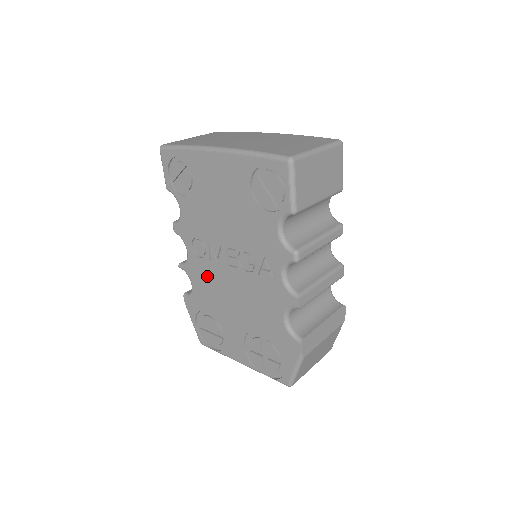
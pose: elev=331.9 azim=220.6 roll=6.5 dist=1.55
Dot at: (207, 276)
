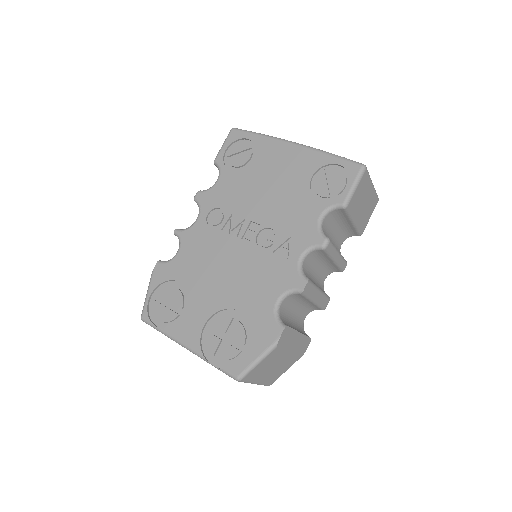
Dot at: (206, 245)
